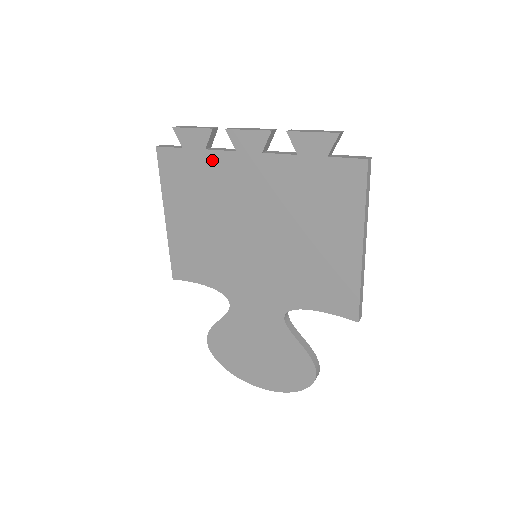
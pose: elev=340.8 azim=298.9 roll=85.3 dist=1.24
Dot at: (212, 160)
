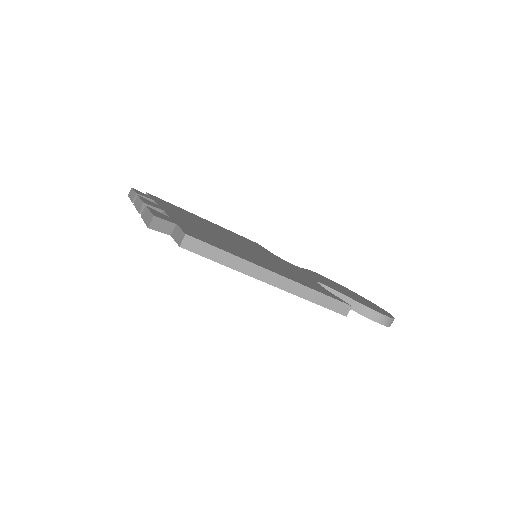
Dot at: occluded
